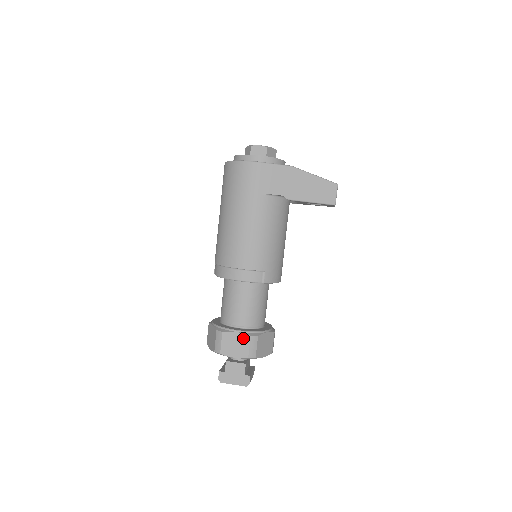
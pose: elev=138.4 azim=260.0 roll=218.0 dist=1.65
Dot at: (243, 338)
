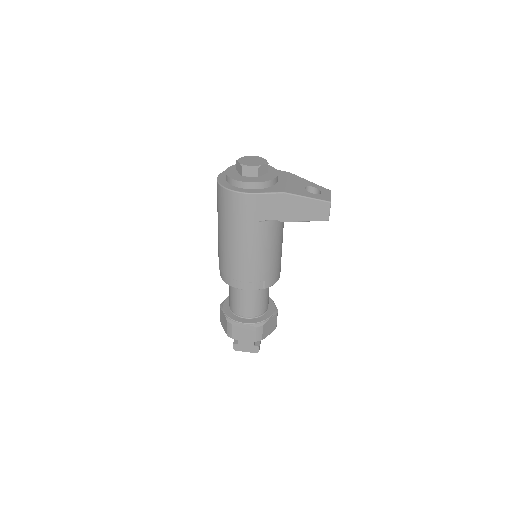
Dot at: (250, 329)
